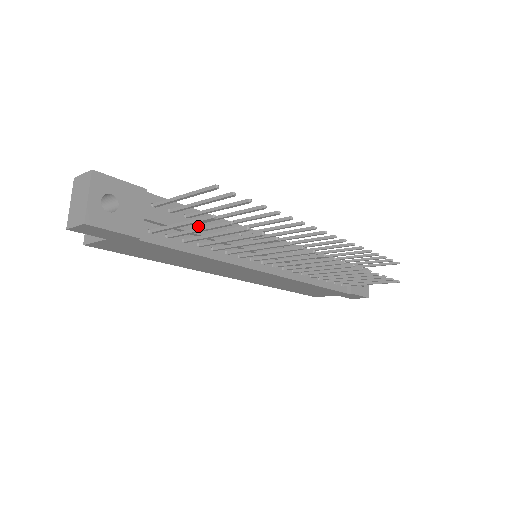
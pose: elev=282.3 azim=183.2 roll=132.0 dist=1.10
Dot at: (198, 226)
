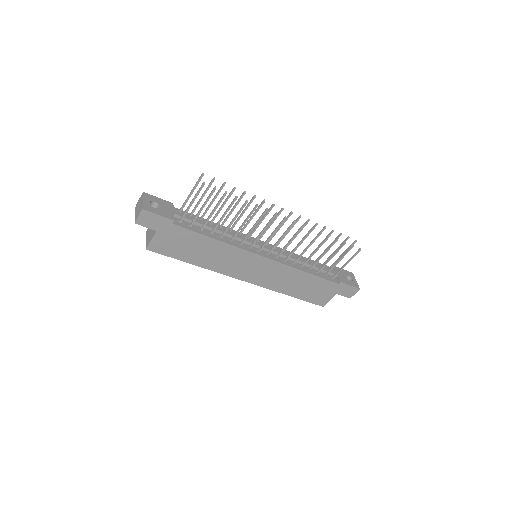
Dot at: (207, 223)
